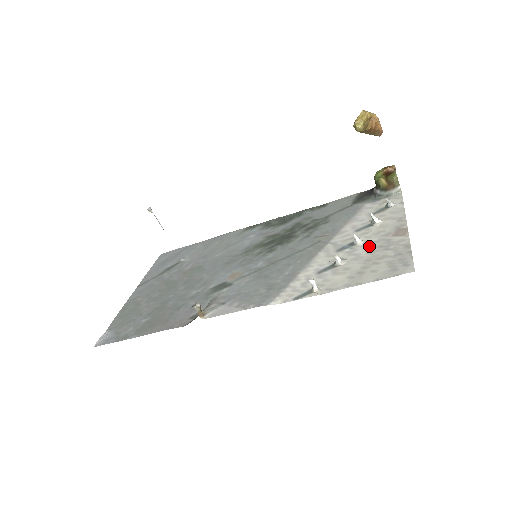
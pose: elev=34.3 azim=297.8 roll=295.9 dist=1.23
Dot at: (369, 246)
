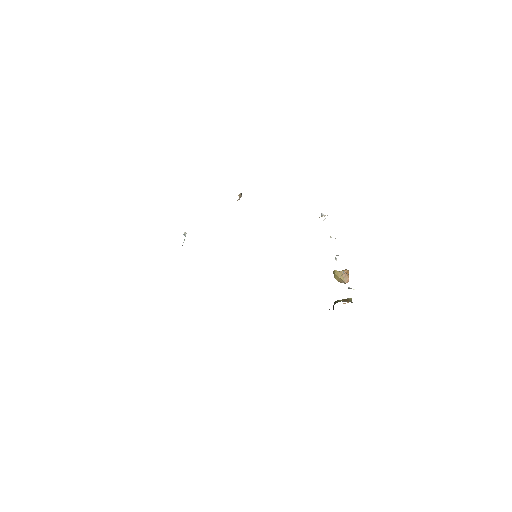
Dot at: occluded
